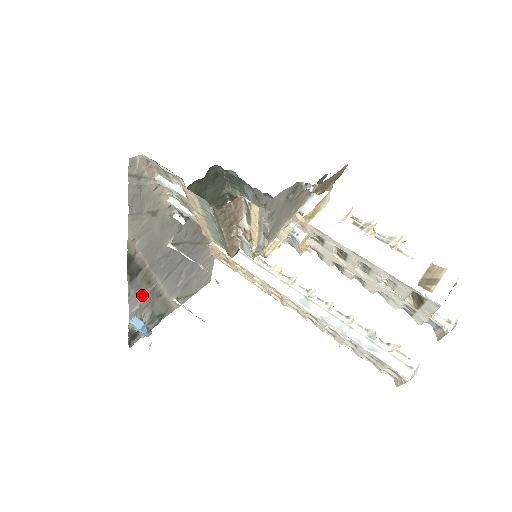
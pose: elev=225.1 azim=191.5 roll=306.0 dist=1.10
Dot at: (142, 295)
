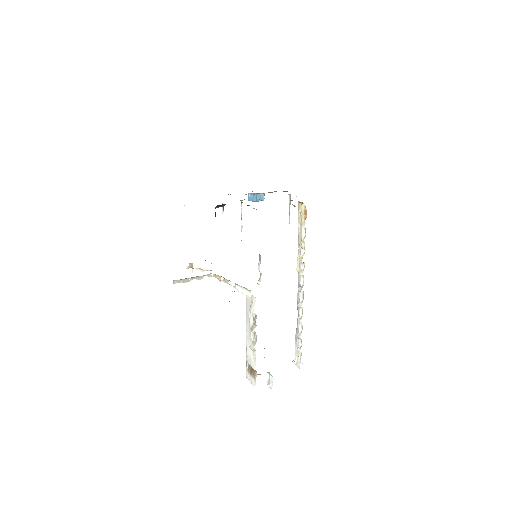
Dot at: occluded
